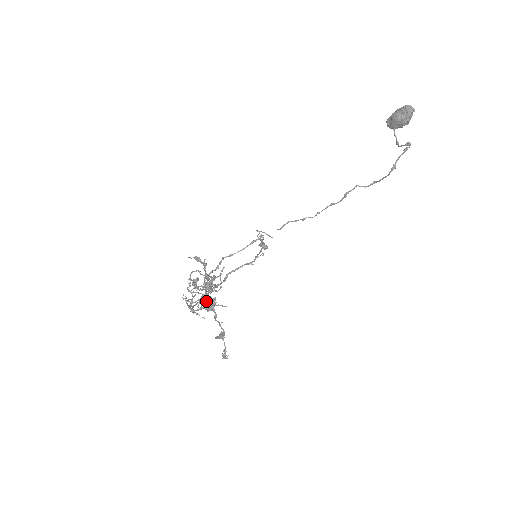
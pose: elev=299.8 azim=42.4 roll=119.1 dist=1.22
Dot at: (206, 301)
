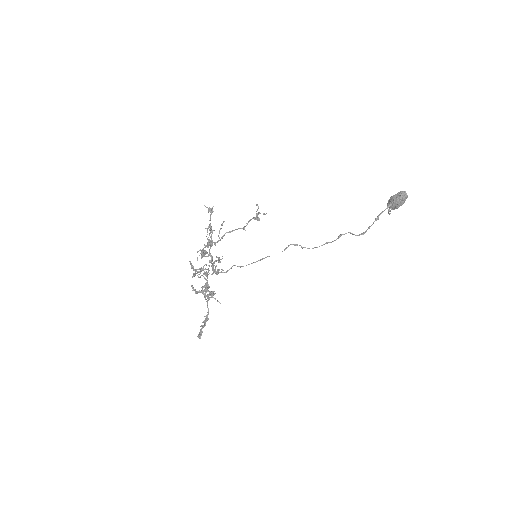
Dot at: (206, 285)
